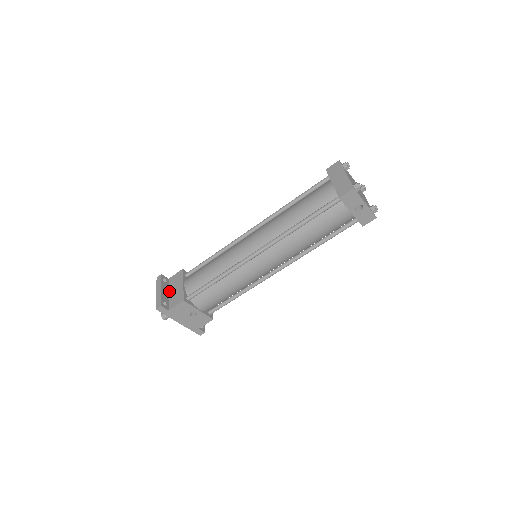
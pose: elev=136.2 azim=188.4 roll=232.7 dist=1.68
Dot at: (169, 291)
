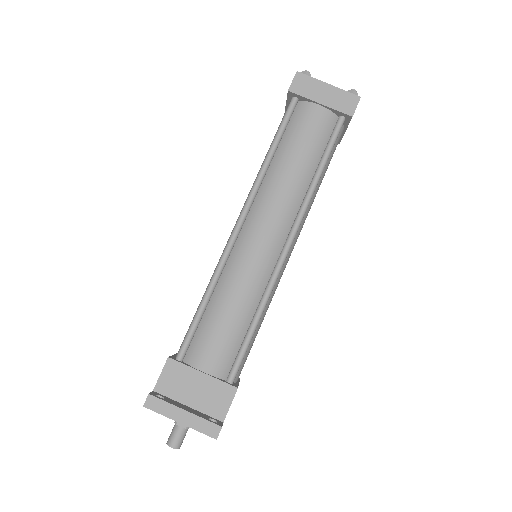
Dot at: (184, 403)
